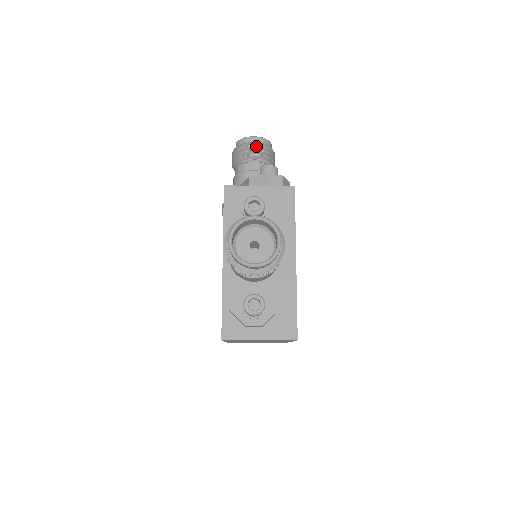
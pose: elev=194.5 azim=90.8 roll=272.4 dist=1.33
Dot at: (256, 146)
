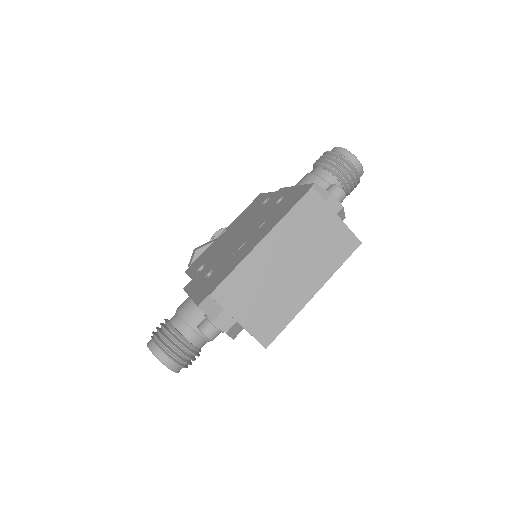
Dot at: occluded
